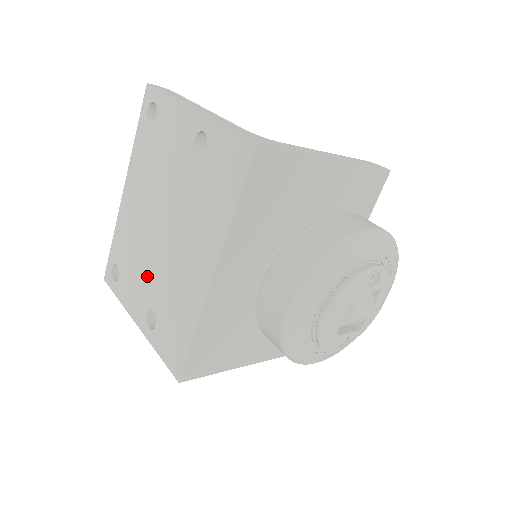
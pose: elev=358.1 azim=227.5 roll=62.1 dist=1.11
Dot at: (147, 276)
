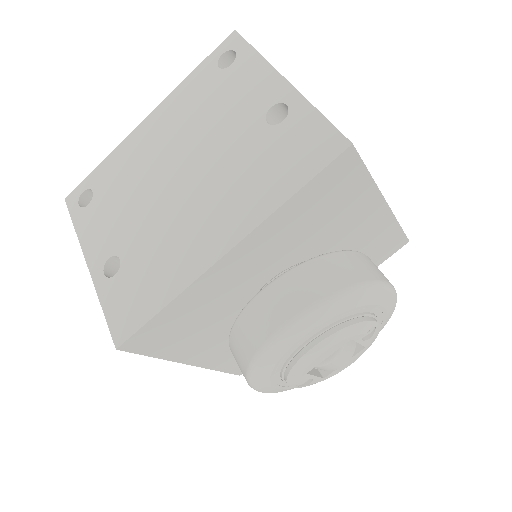
Dot at: (131, 218)
